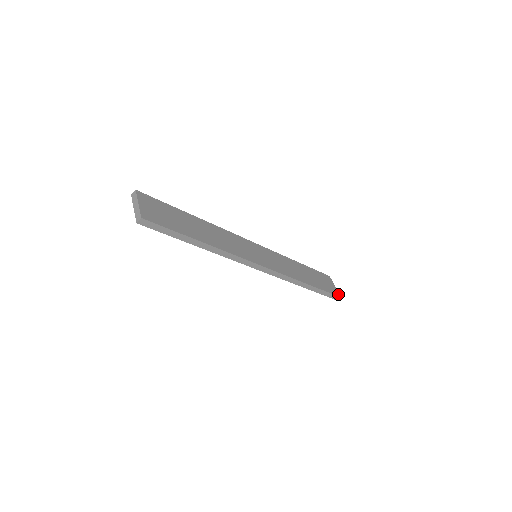
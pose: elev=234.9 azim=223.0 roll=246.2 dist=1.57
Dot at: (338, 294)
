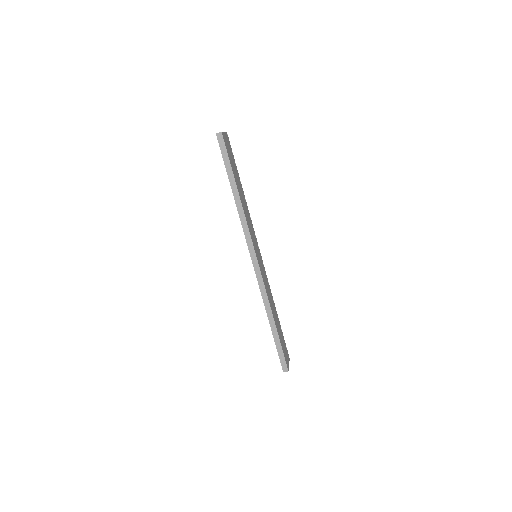
Dot at: (288, 368)
